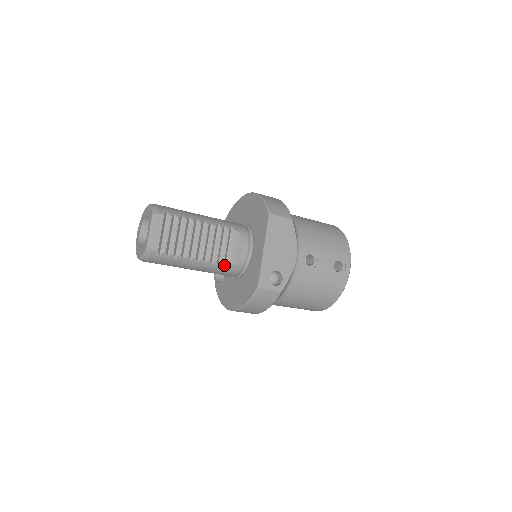
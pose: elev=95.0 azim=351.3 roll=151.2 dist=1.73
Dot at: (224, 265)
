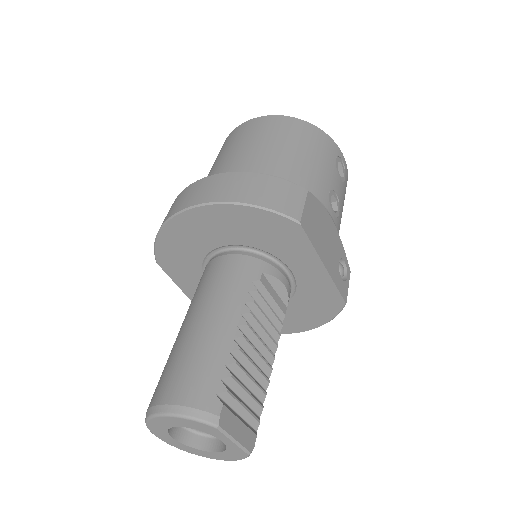
Dot at: (282, 324)
